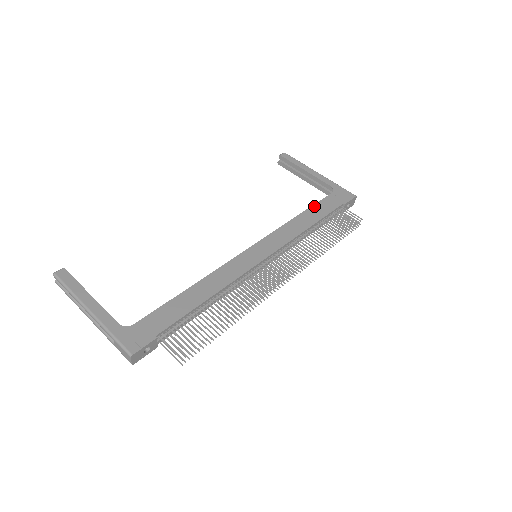
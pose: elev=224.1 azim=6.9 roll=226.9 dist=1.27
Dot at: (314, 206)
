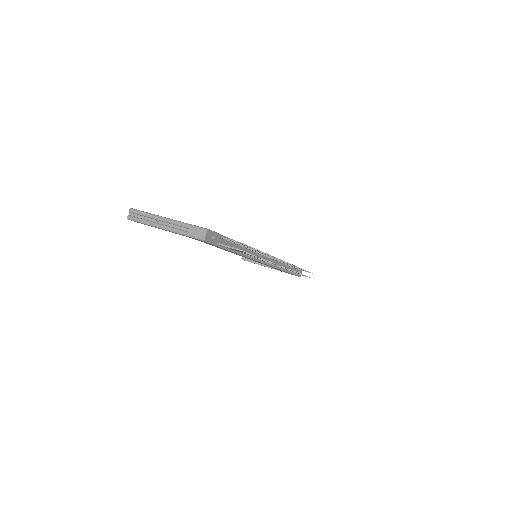
Dot at: occluded
